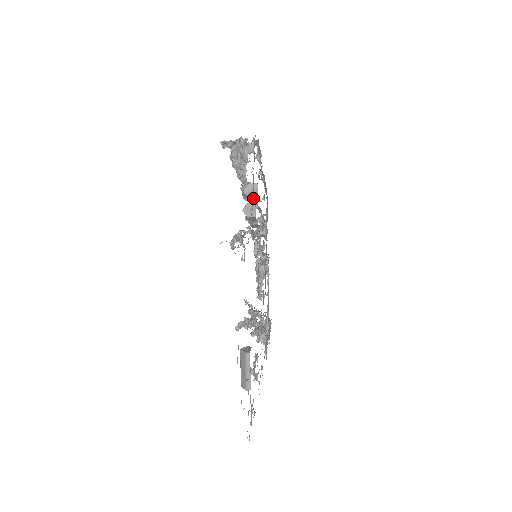
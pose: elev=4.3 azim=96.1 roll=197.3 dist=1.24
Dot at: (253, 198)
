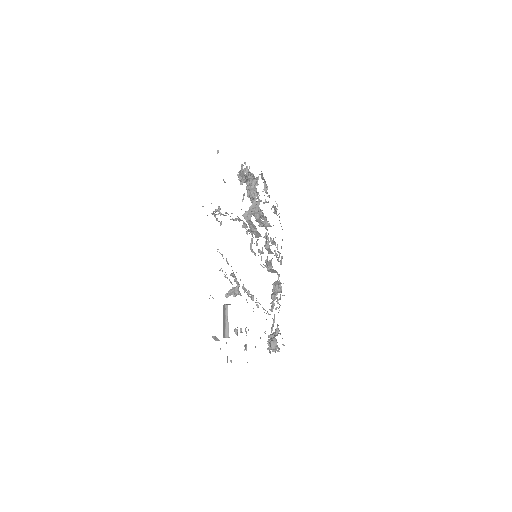
Dot at: (253, 209)
